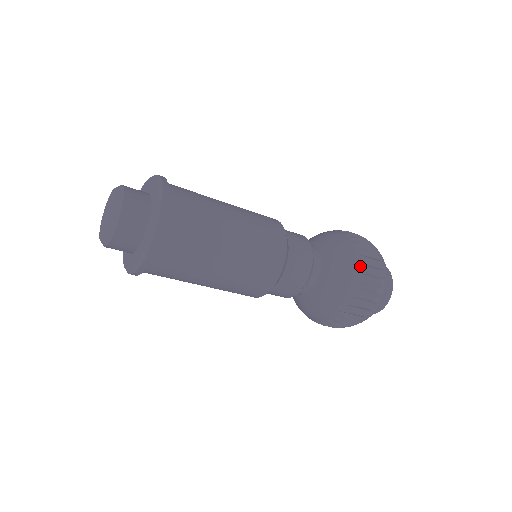
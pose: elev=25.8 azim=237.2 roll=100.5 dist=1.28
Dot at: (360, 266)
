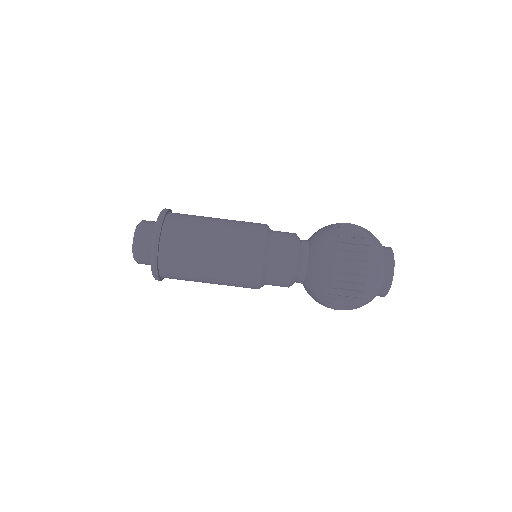
Dot at: occluded
